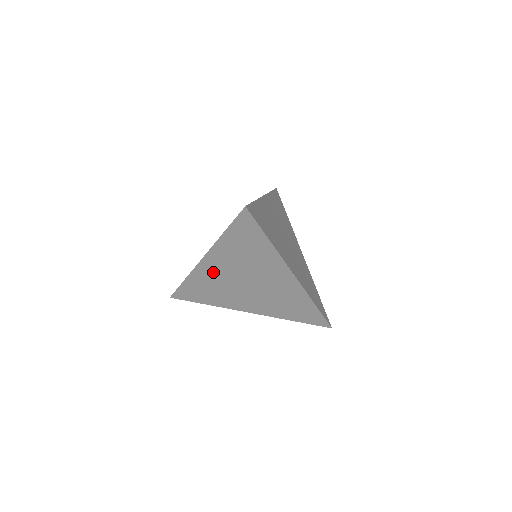
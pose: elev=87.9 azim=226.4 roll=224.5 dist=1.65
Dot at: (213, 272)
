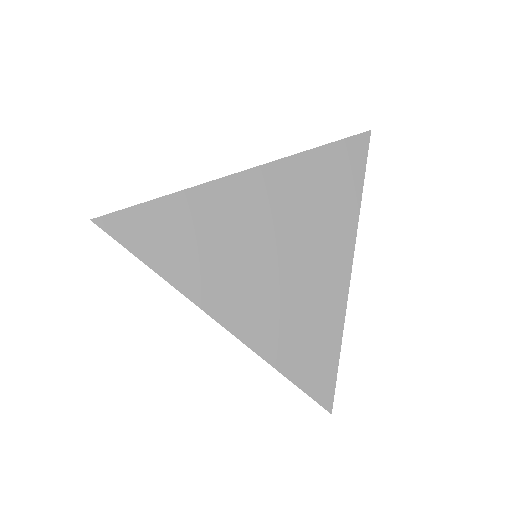
Dot at: (239, 204)
